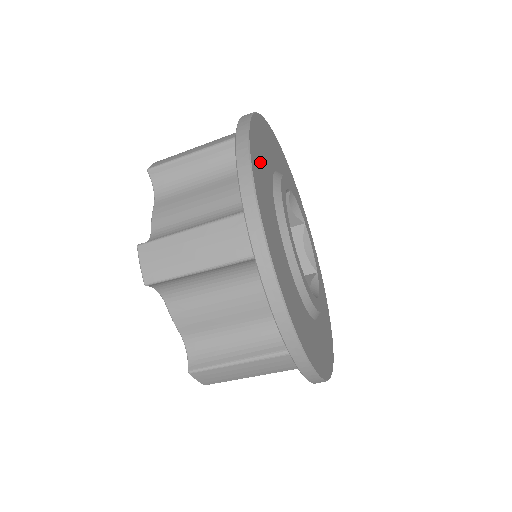
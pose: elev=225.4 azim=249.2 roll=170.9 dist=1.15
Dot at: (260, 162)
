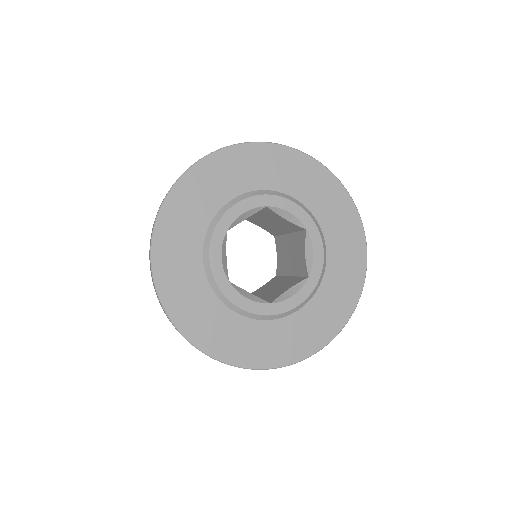
Dot at: (185, 298)
